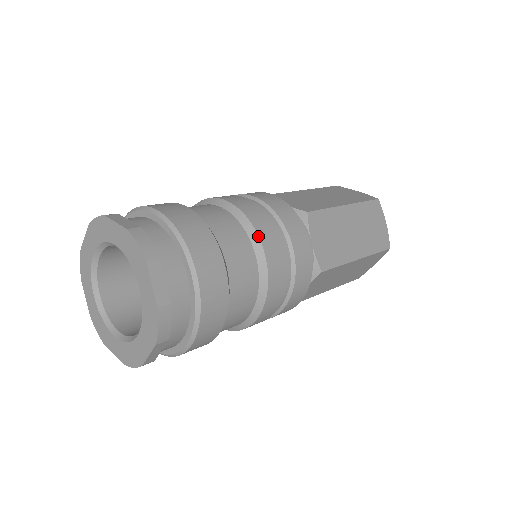
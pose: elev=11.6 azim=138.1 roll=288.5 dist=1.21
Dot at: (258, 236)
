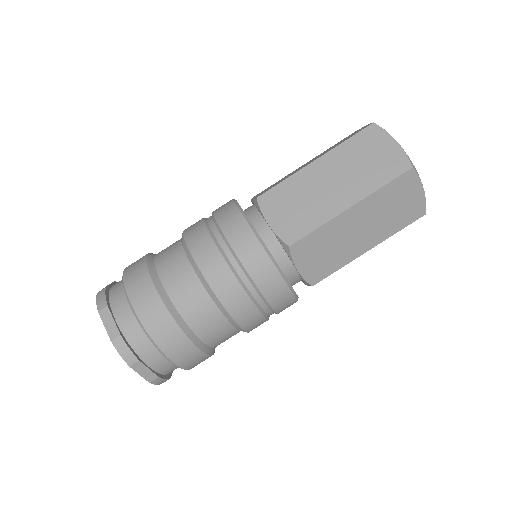
Dot at: (189, 251)
